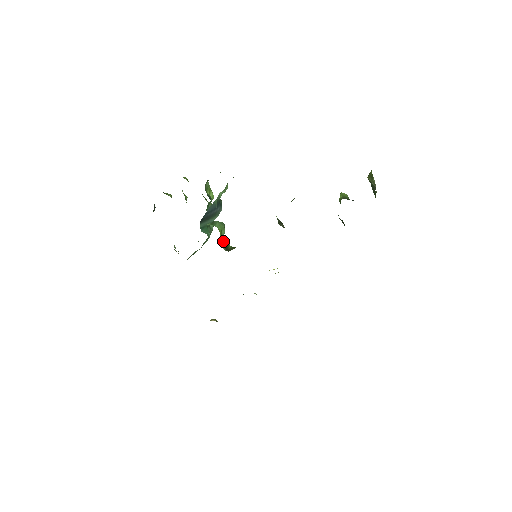
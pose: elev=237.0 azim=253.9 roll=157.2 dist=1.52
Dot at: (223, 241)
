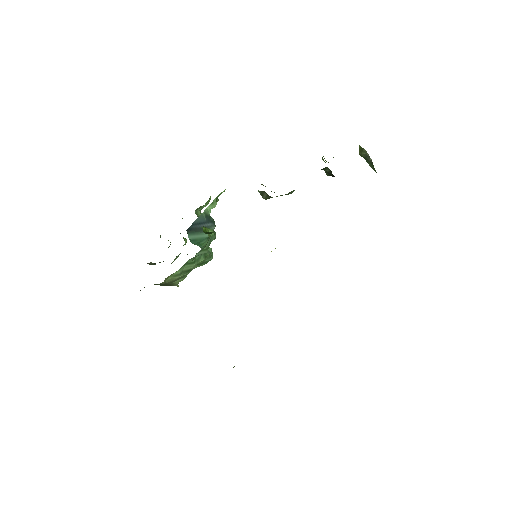
Dot at: (207, 232)
